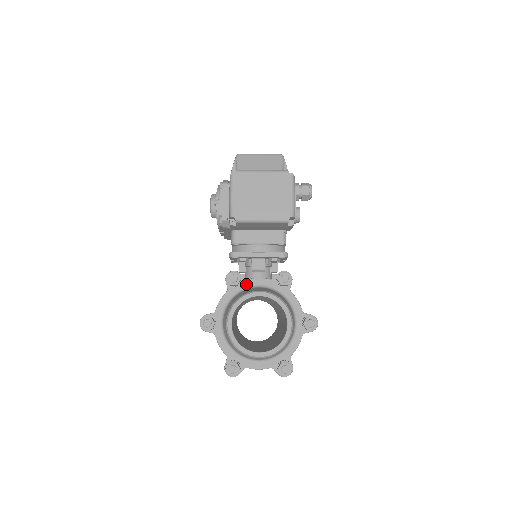
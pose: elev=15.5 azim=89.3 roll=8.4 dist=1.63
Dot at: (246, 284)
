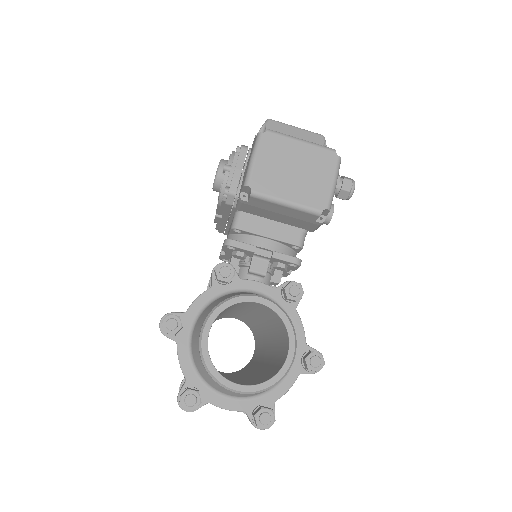
Dot at: (239, 285)
